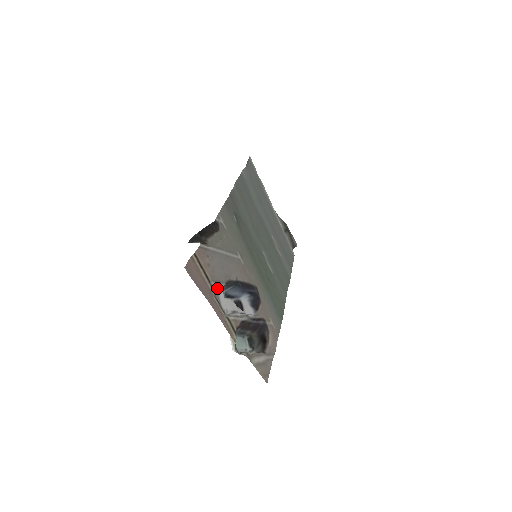
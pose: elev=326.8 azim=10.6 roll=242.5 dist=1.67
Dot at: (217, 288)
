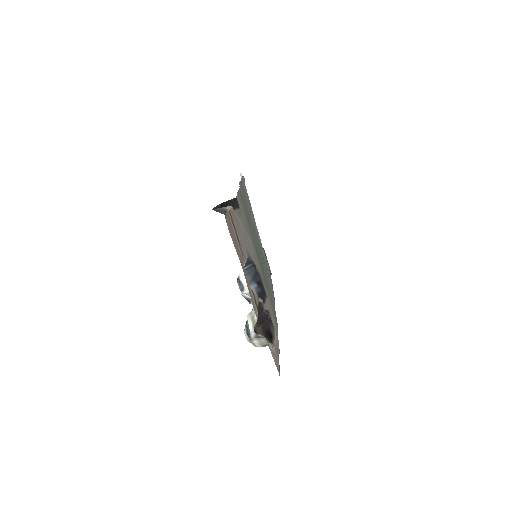
Dot at: (244, 256)
